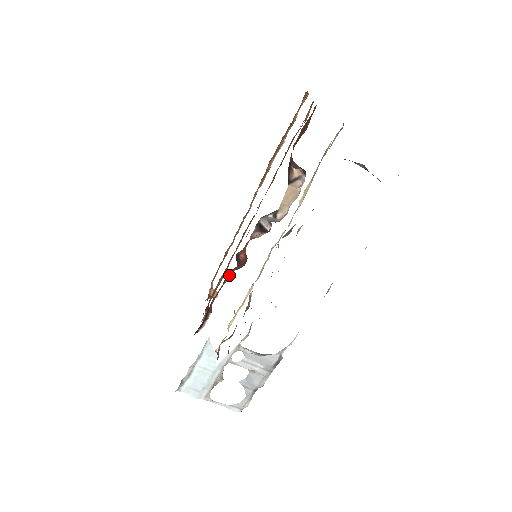
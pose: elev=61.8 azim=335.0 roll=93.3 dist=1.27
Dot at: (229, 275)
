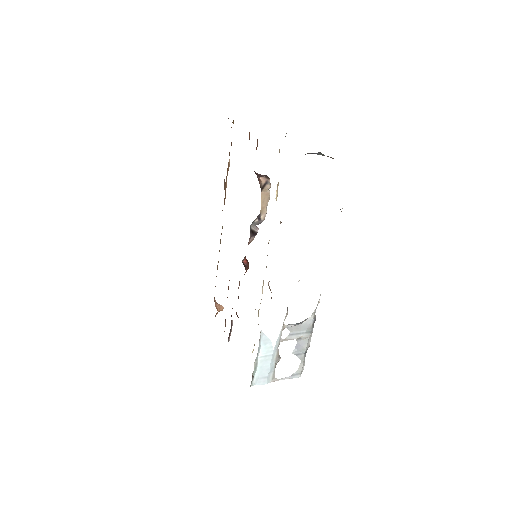
Dot at: (239, 282)
